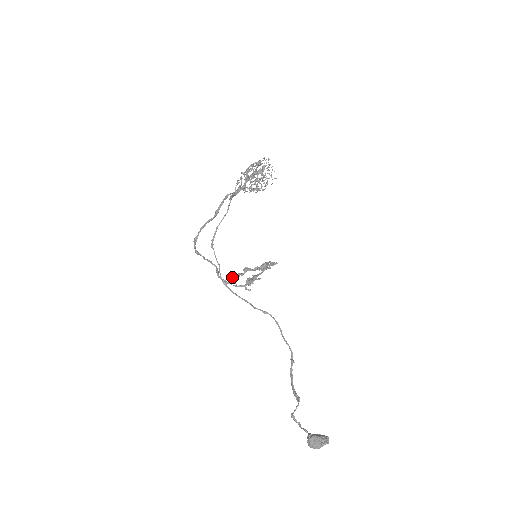
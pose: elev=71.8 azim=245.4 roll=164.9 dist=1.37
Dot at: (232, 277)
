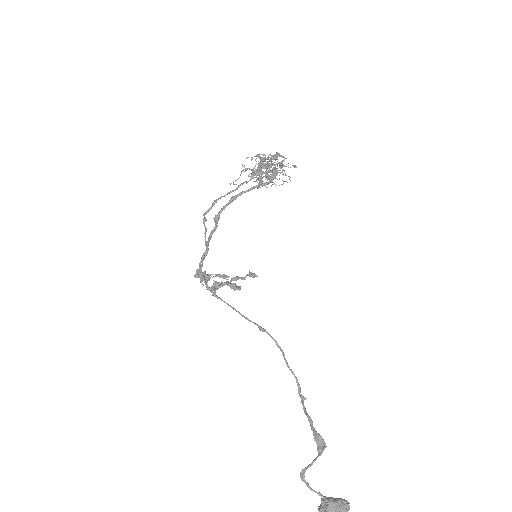
Dot at: occluded
